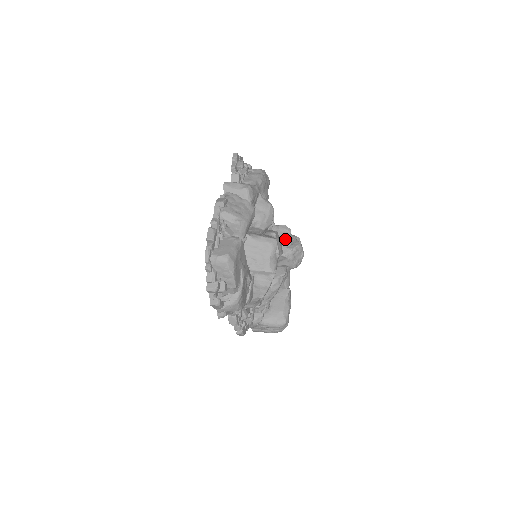
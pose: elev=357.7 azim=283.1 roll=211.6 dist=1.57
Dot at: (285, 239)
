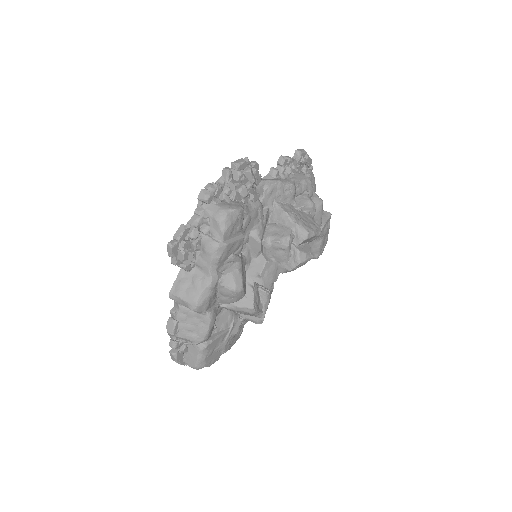
Dot at: (281, 259)
